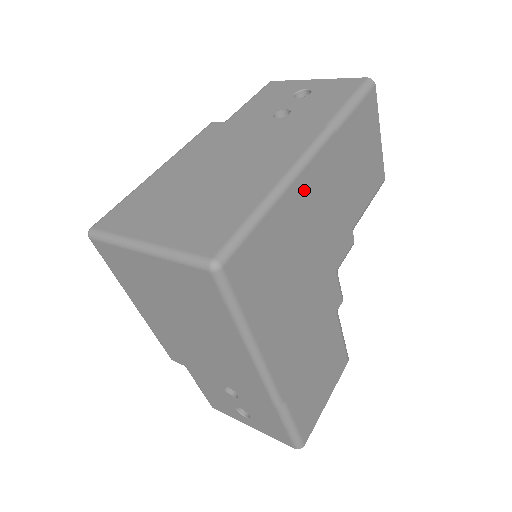
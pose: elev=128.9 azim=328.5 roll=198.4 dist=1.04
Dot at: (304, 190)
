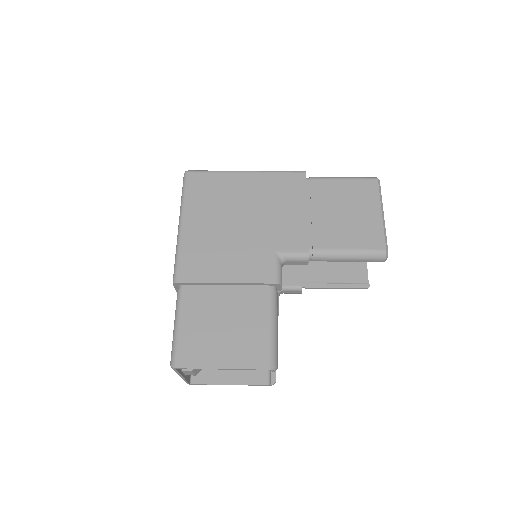
Dot at: (261, 182)
